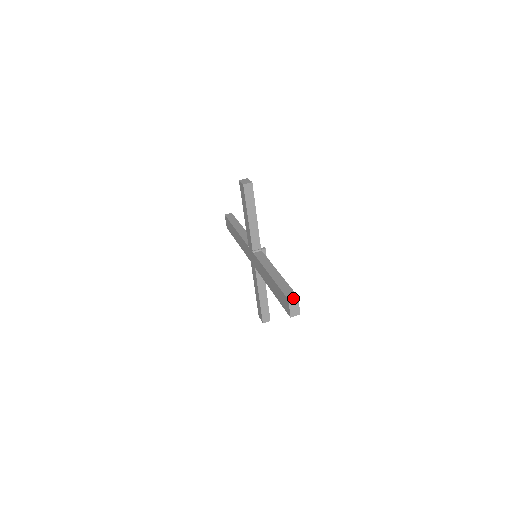
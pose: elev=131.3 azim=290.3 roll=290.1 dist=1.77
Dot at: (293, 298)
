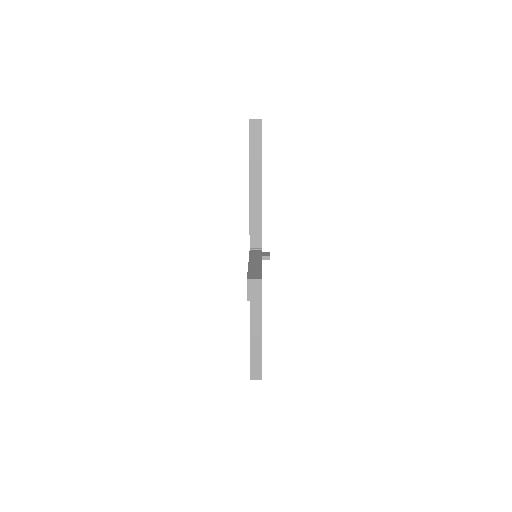
Dot at: occluded
